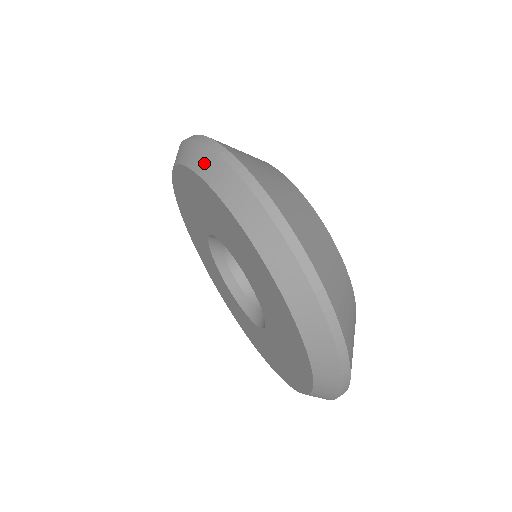
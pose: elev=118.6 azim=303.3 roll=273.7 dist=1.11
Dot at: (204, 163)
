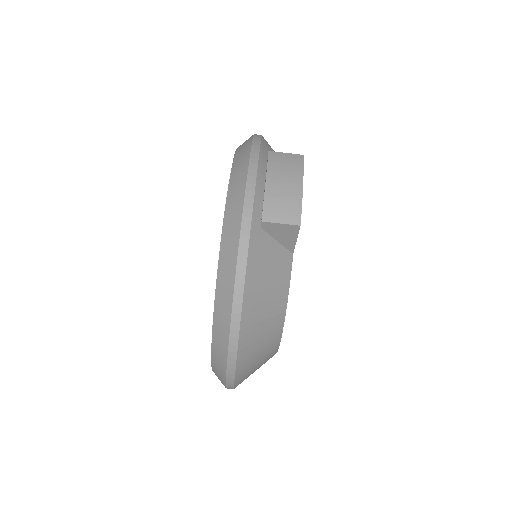
Dot at: (218, 353)
